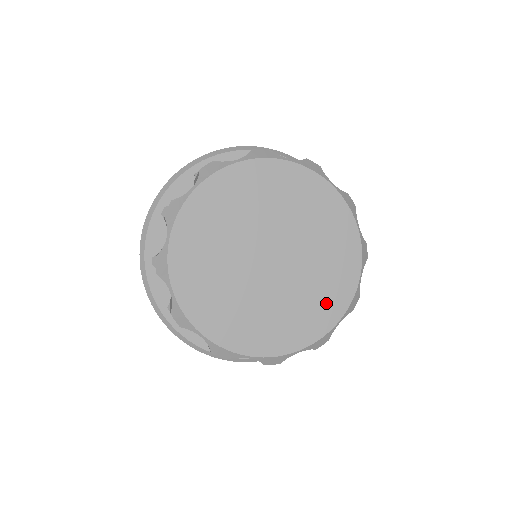
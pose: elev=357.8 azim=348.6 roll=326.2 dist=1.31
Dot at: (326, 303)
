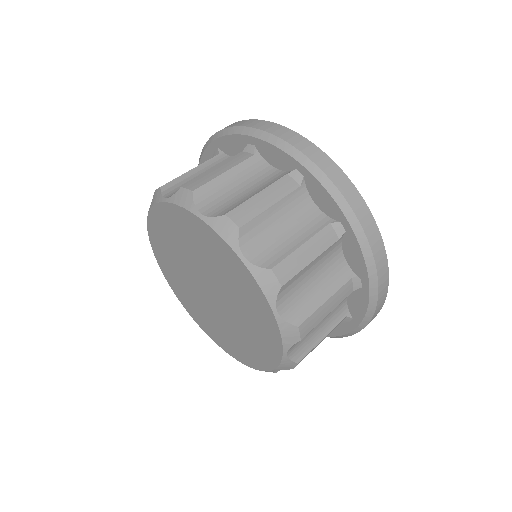
Dot at: (264, 334)
